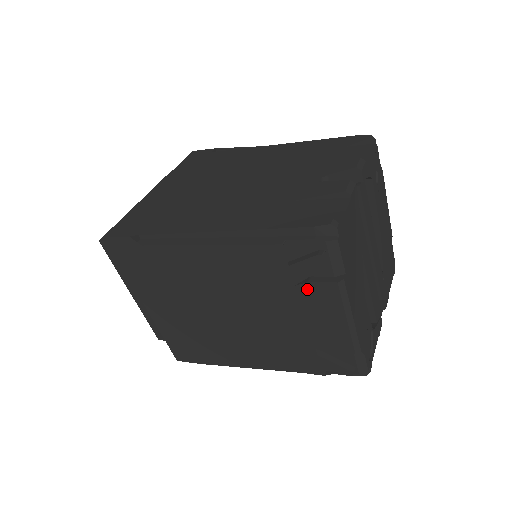
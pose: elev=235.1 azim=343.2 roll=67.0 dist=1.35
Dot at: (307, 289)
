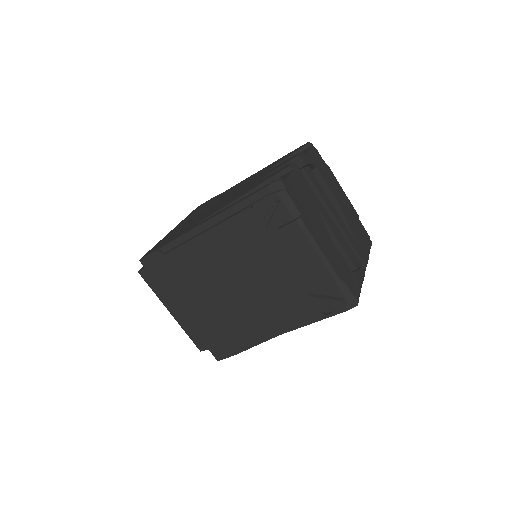
Dot at: (280, 237)
